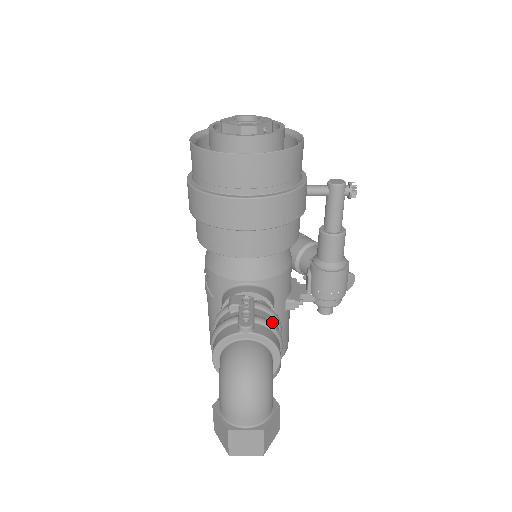
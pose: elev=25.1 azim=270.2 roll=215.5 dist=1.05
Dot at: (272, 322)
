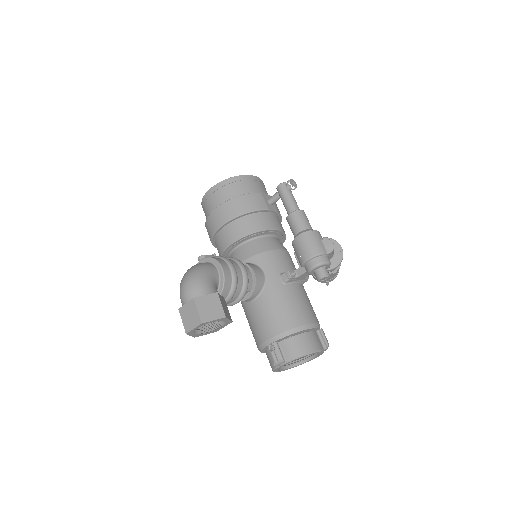
Dot at: occluded
